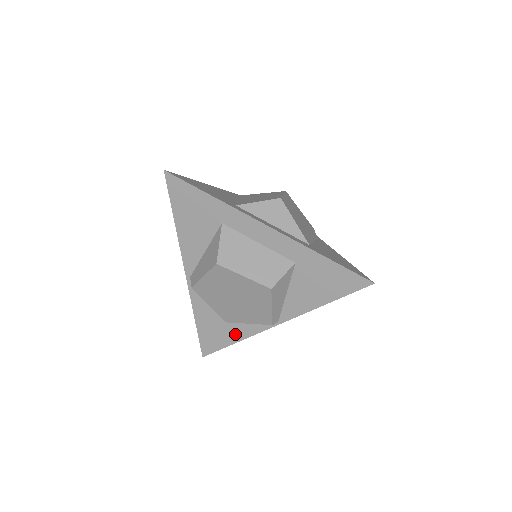
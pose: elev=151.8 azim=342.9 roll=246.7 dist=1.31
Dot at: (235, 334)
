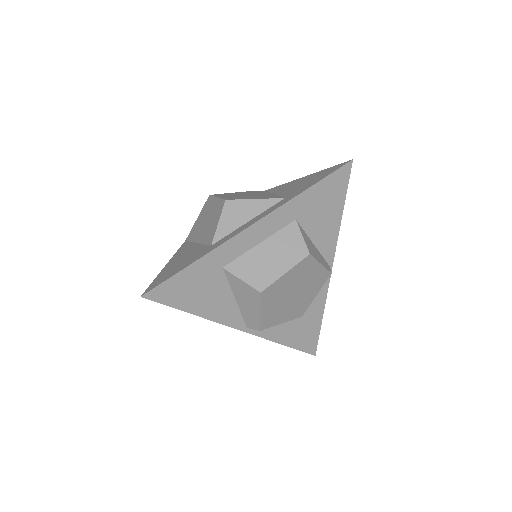
Dot at: (316, 314)
